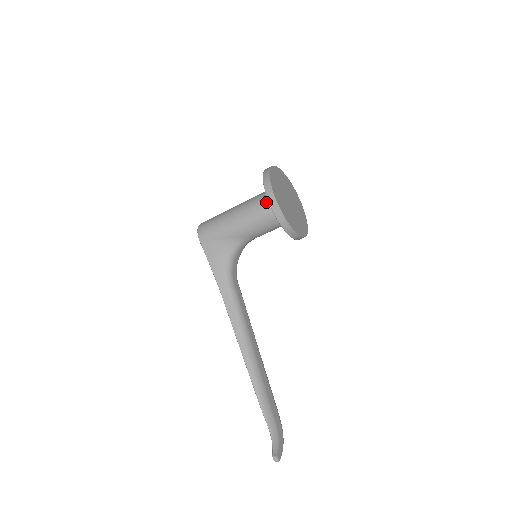
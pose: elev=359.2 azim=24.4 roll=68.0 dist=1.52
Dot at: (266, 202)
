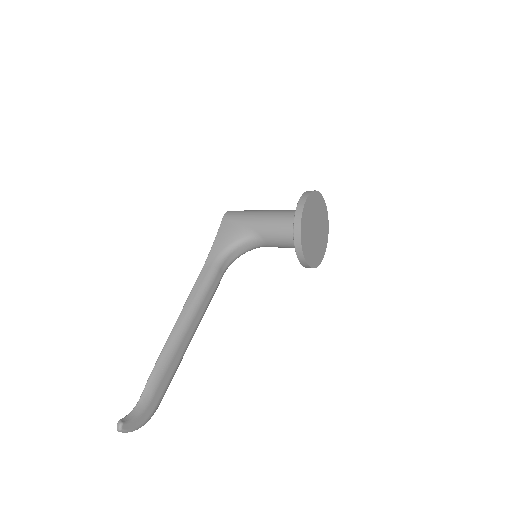
Dot at: occluded
